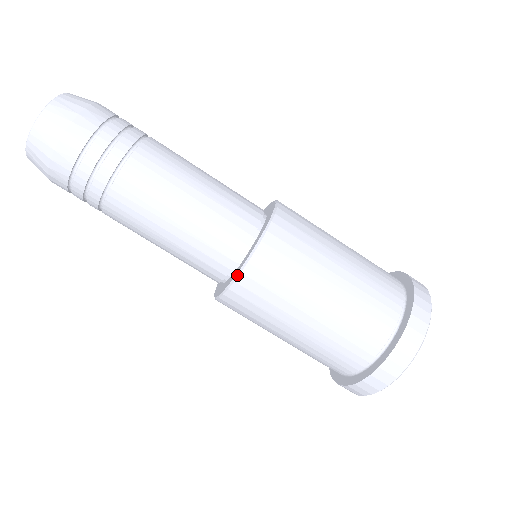
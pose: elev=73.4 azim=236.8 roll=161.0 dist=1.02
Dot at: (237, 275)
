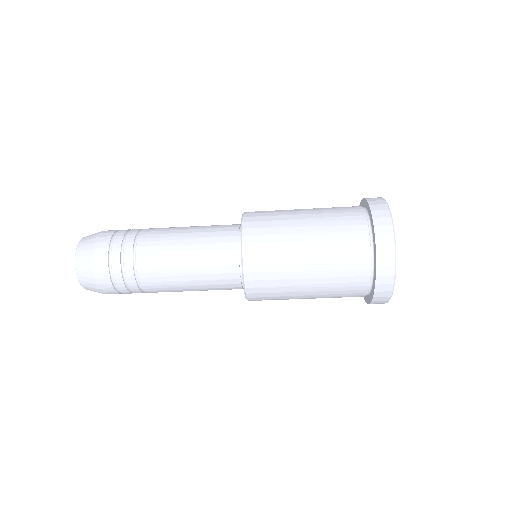
Dot at: (245, 295)
